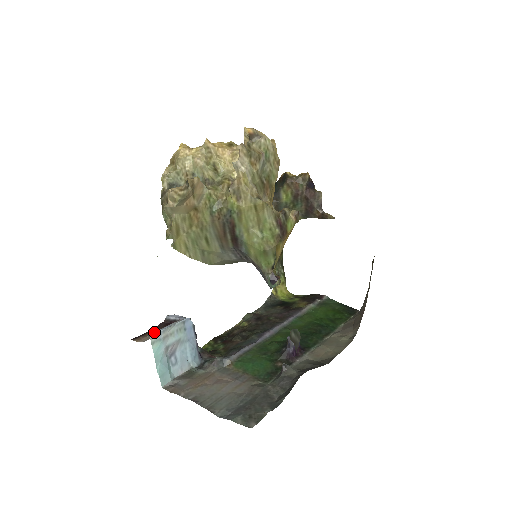
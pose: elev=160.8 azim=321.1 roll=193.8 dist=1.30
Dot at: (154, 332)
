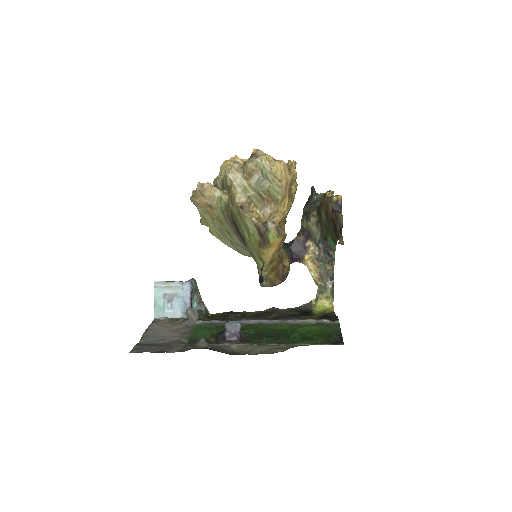
Dot at: (161, 281)
